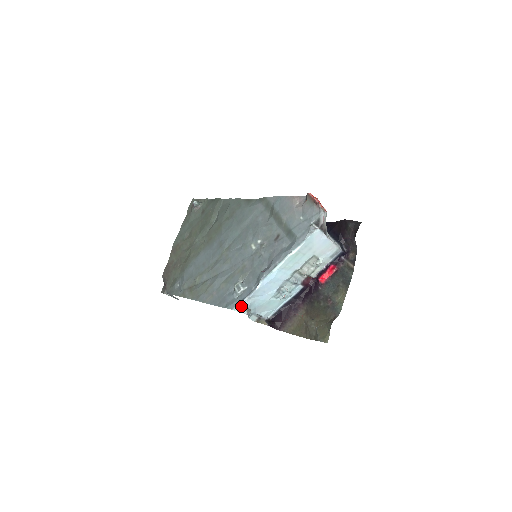
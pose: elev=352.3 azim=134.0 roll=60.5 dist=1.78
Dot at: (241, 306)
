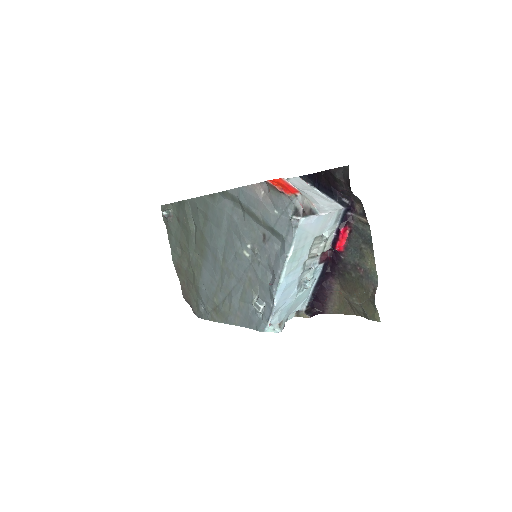
Dot at: (270, 326)
